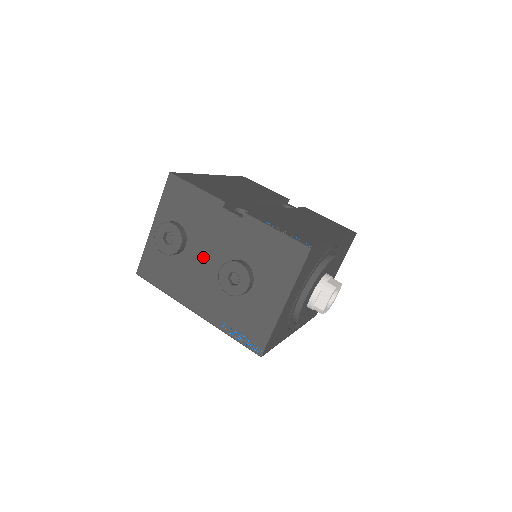
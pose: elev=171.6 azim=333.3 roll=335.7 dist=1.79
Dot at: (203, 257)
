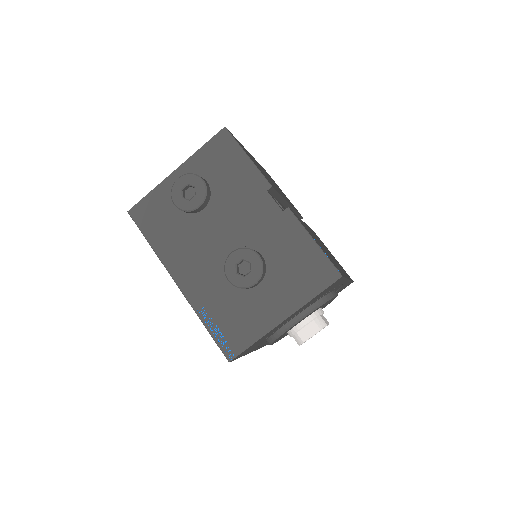
Dot at: (217, 230)
